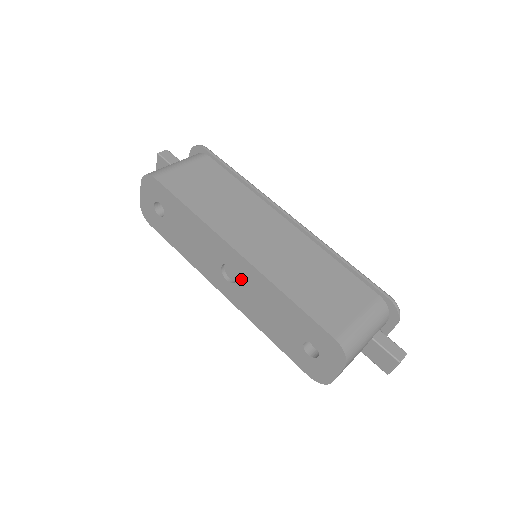
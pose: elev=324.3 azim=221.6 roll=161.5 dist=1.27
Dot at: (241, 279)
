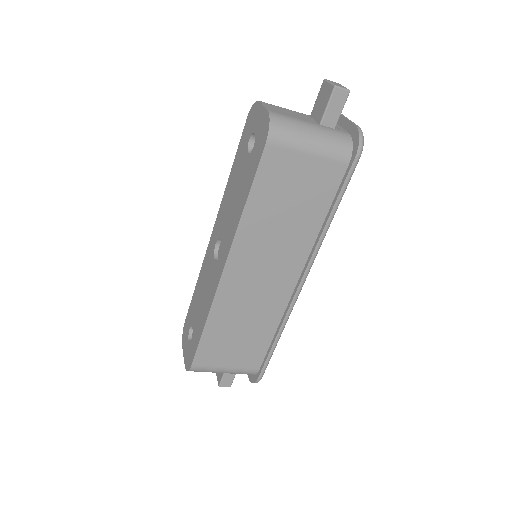
Dot at: (220, 233)
